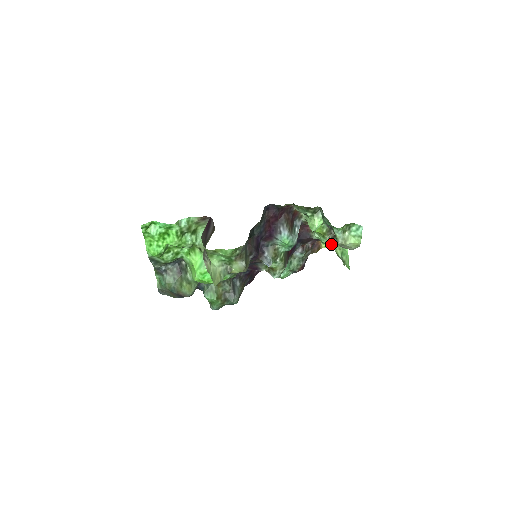
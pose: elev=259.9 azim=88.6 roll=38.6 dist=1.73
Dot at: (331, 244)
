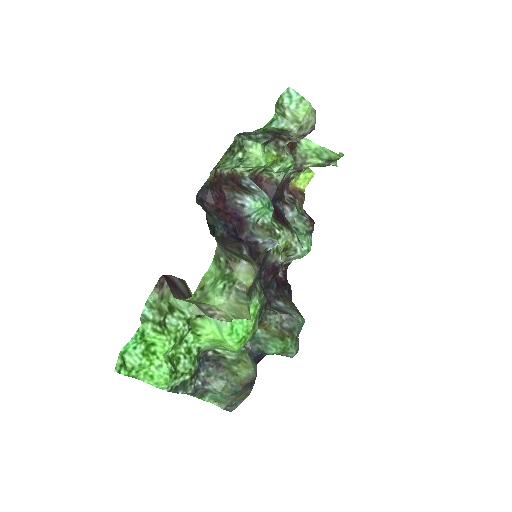
Dot at: (300, 166)
